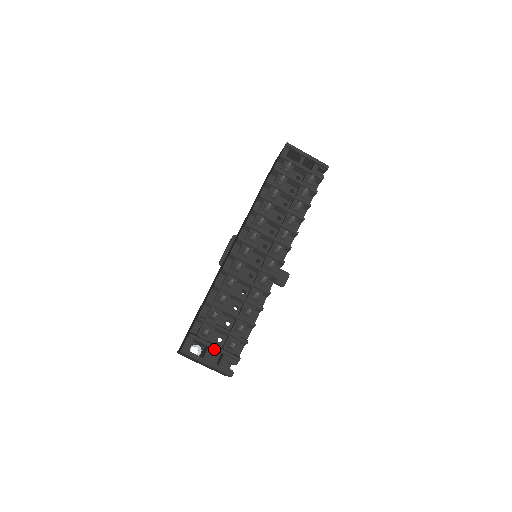
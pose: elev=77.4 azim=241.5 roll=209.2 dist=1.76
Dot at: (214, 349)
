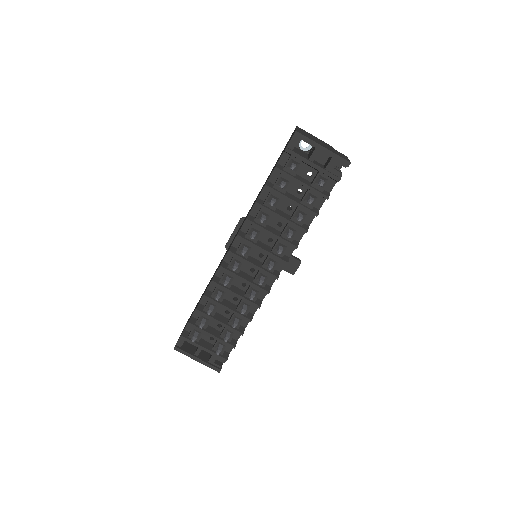
Dot at: (204, 349)
